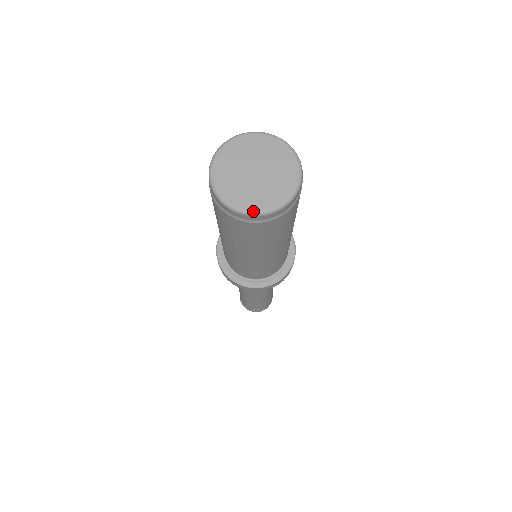
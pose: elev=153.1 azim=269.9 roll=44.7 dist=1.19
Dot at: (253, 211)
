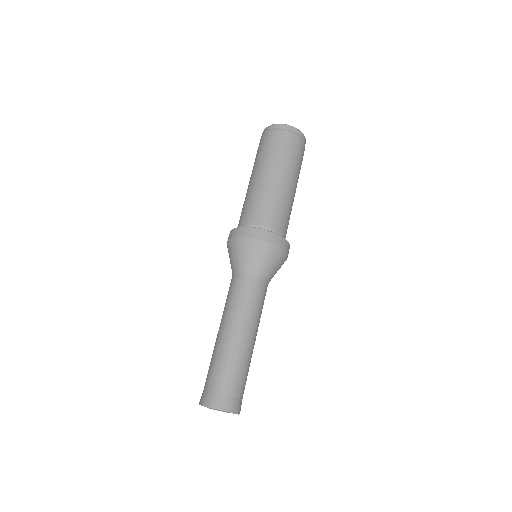
Dot at: (299, 130)
